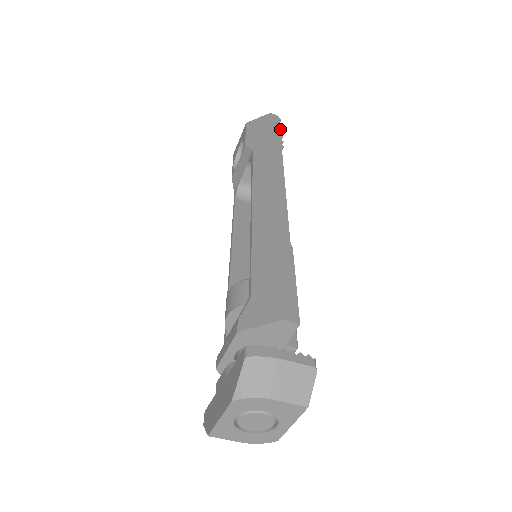
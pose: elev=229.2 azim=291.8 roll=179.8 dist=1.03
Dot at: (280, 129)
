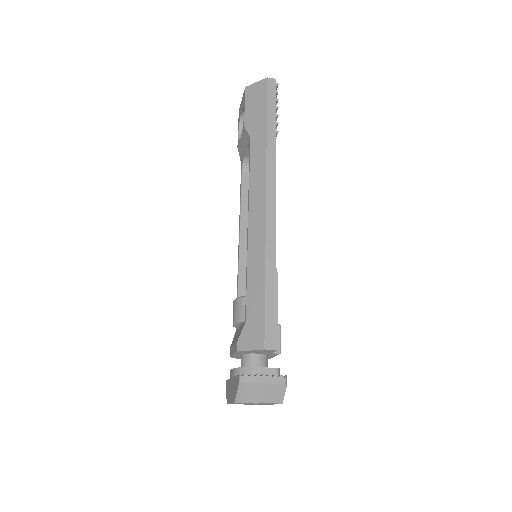
Dot at: (276, 101)
